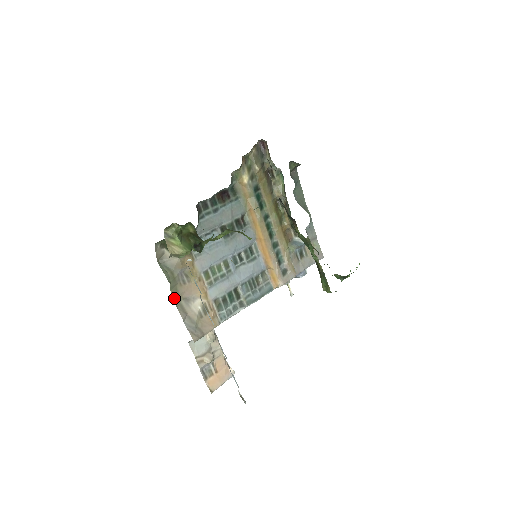
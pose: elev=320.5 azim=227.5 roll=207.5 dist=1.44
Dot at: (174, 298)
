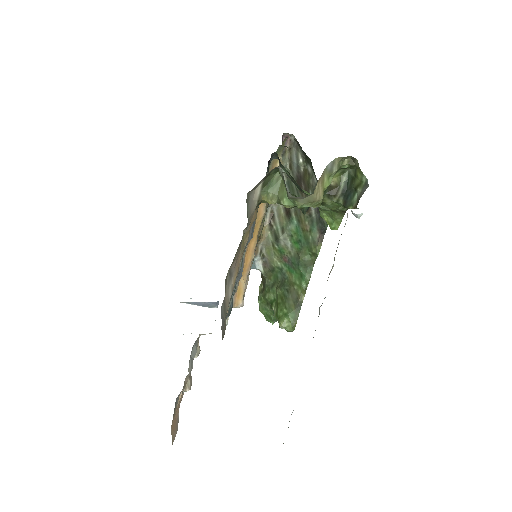
Dot at: occluded
